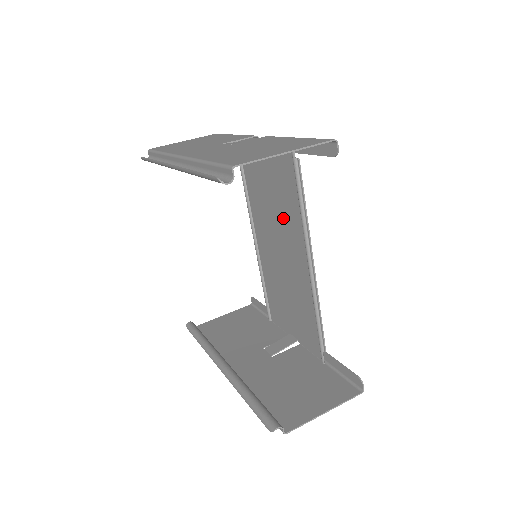
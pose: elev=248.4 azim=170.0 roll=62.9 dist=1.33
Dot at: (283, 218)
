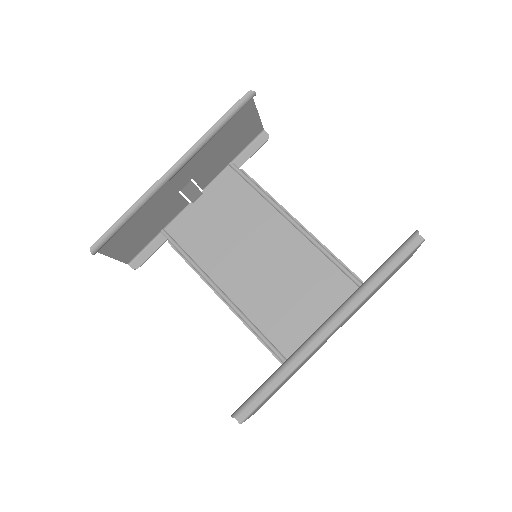
Dot at: (250, 228)
